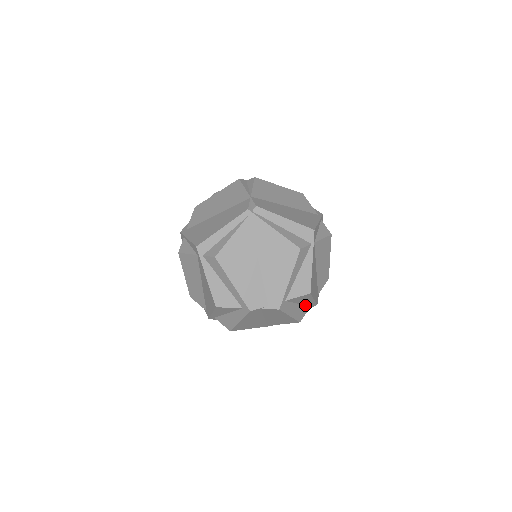
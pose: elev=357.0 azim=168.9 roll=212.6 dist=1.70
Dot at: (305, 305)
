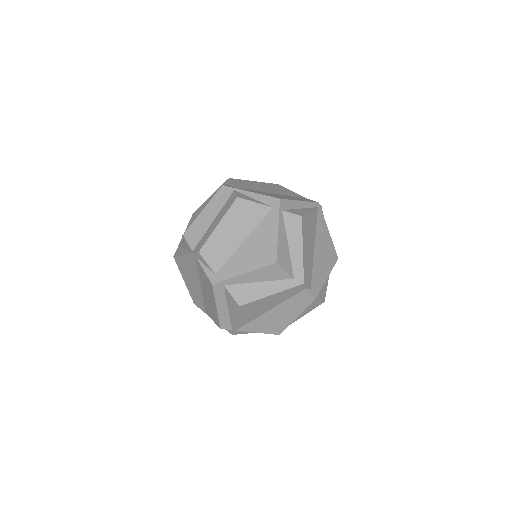
Dot at: occluded
